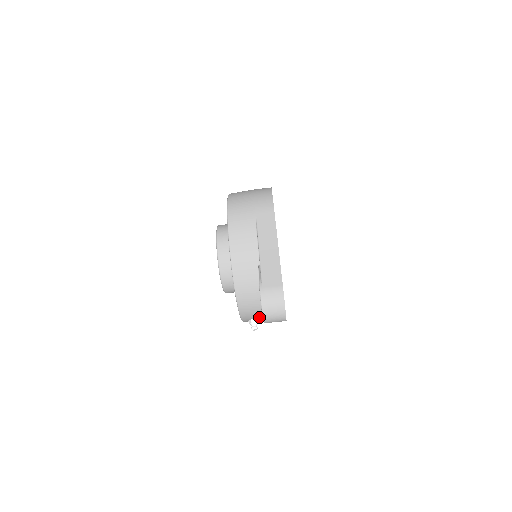
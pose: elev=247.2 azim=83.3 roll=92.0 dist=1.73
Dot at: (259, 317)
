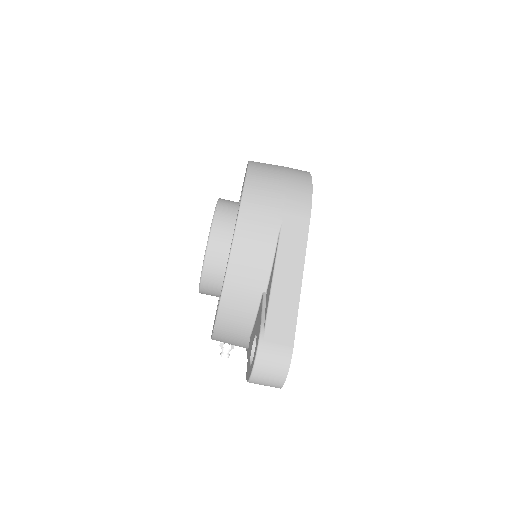
Dot at: (236, 345)
